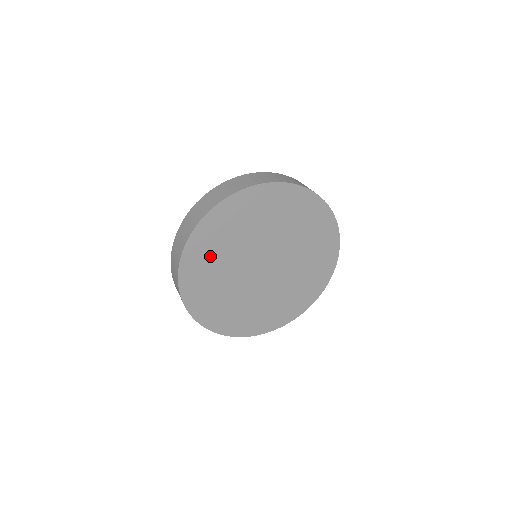
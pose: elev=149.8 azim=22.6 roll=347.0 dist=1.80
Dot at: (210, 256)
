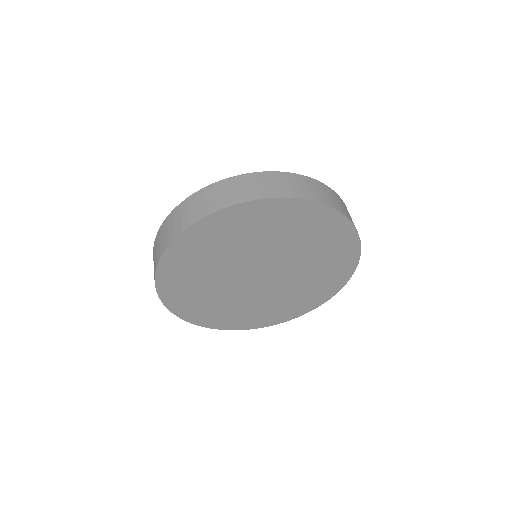
Dot at: (196, 298)
